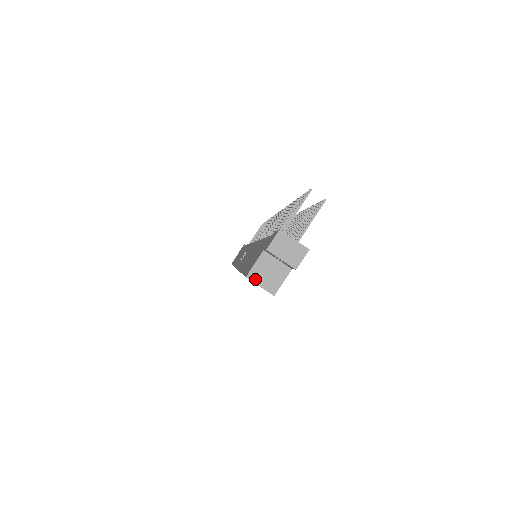
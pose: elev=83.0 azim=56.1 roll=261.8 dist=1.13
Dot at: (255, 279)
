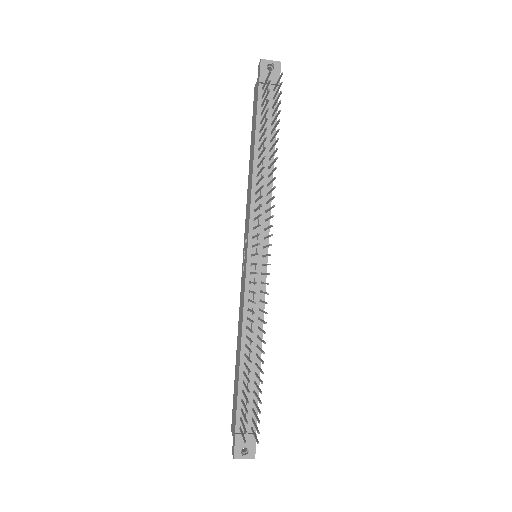
Dot at: occluded
